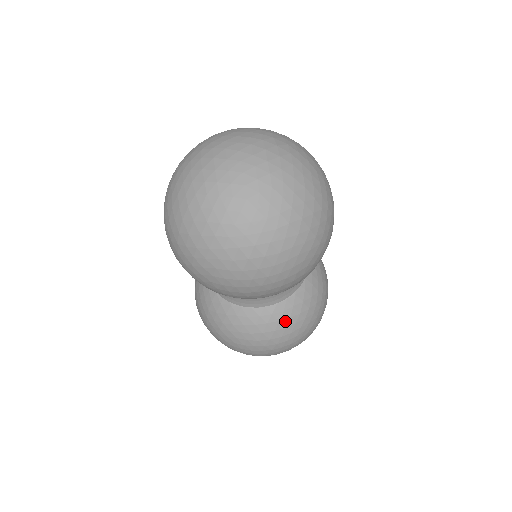
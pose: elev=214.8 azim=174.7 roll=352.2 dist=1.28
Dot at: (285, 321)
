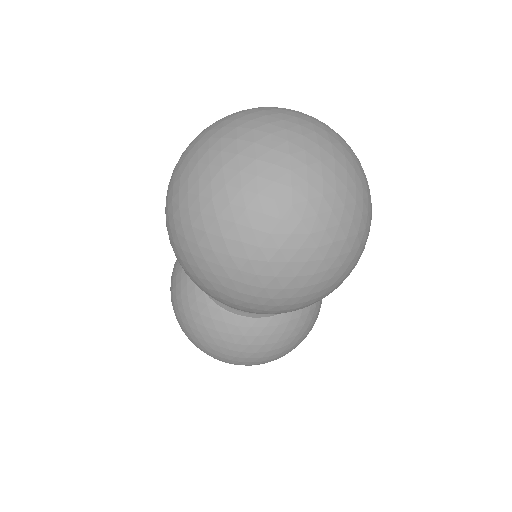
Dot at: (277, 336)
